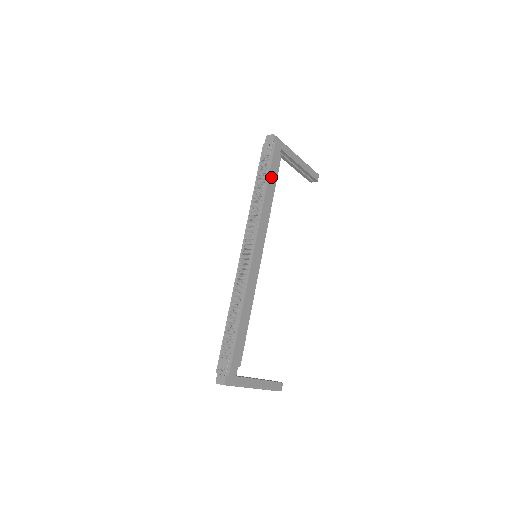
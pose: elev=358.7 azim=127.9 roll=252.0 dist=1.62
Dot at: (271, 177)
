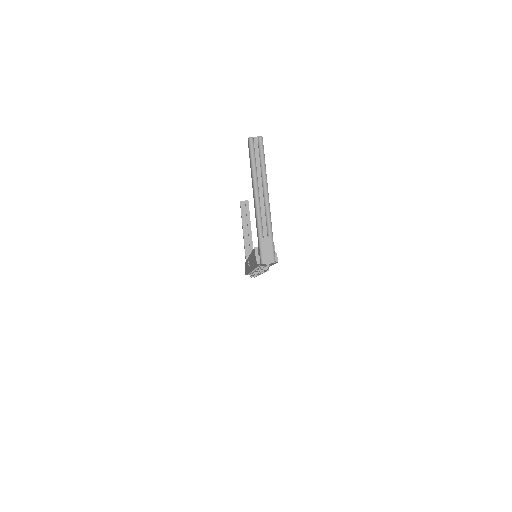
Dot at: occluded
